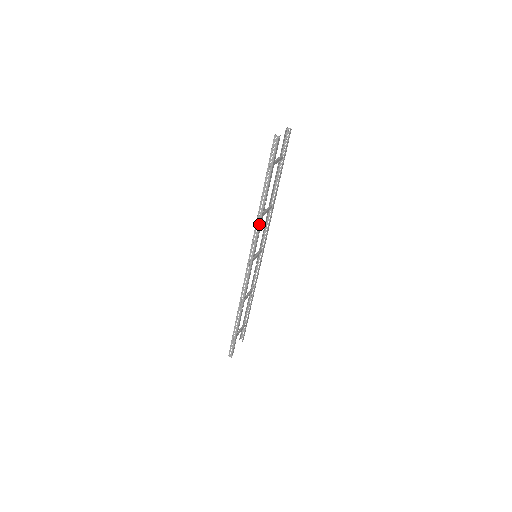
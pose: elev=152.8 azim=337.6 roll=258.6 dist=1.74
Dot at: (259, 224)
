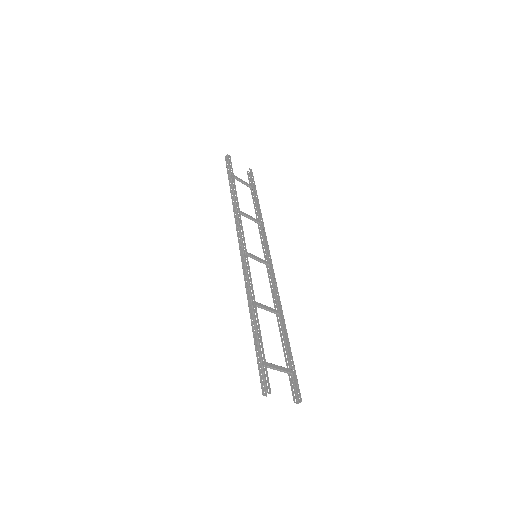
Dot at: (236, 211)
